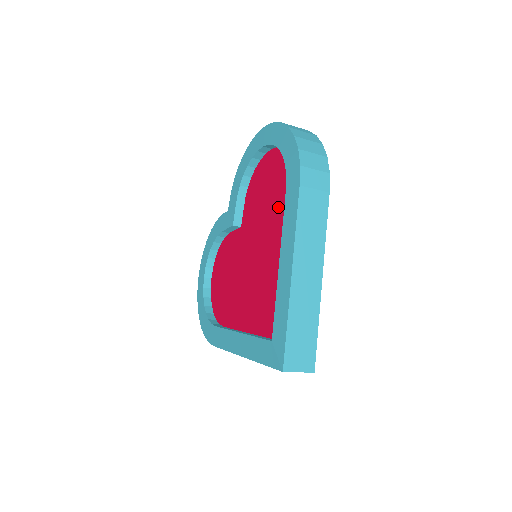
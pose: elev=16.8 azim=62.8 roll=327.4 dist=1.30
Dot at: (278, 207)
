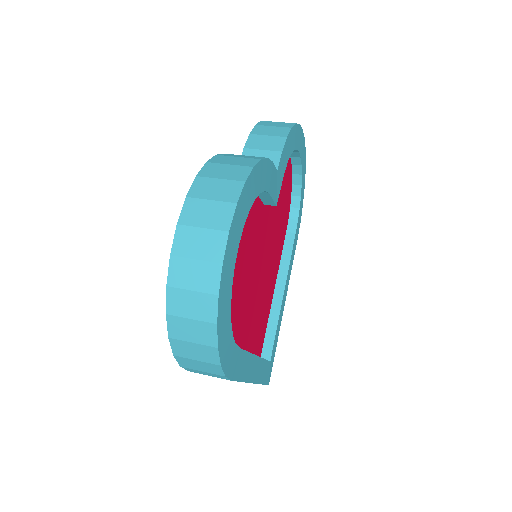
Dot at: occluded
